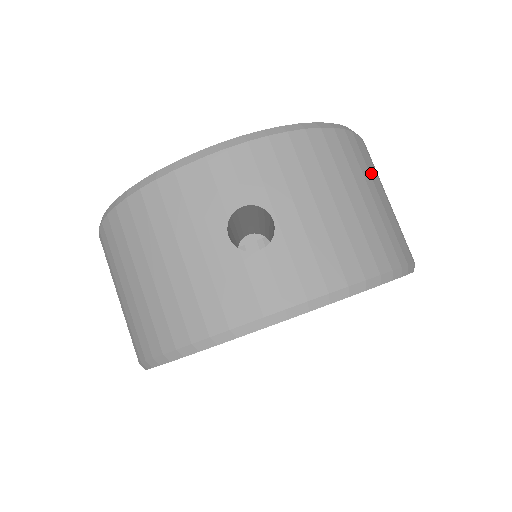
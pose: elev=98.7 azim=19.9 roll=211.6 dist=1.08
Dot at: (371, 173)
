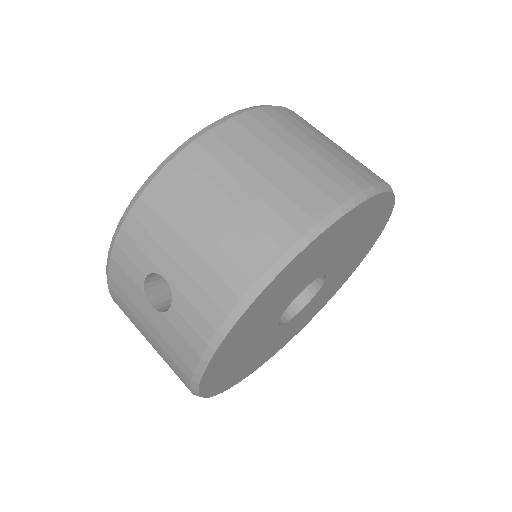
Dot at: (246, 154)
